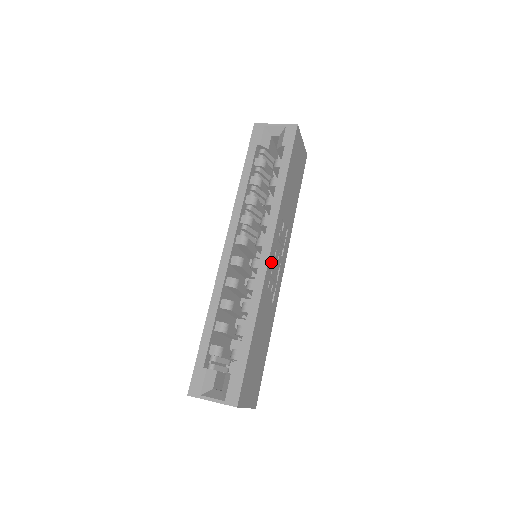
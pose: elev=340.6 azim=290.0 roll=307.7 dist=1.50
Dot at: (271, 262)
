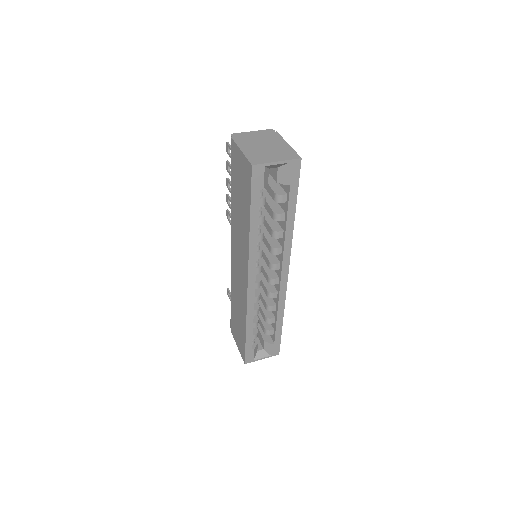
Dot at: occluded
